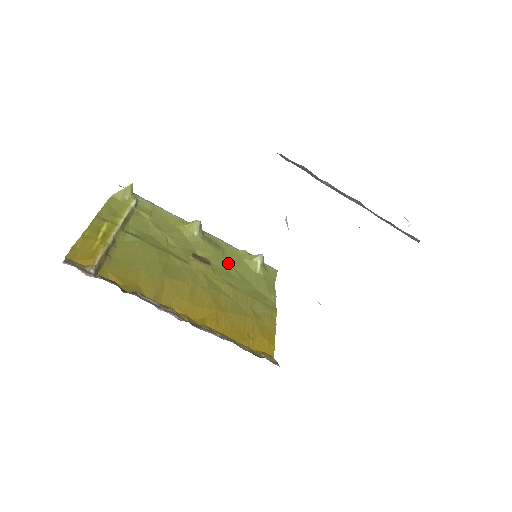
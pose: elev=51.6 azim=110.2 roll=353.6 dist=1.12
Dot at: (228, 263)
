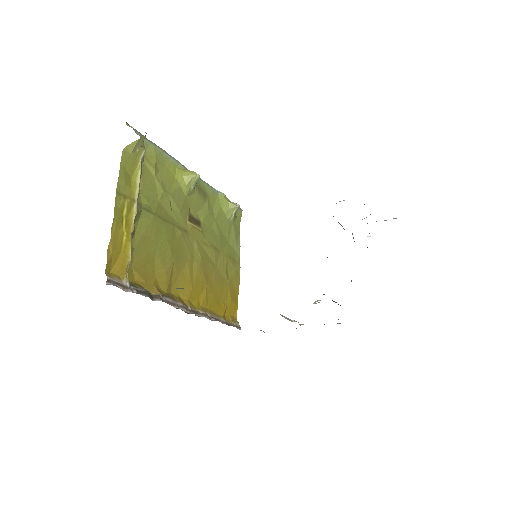
Dot at: (212, 217)
